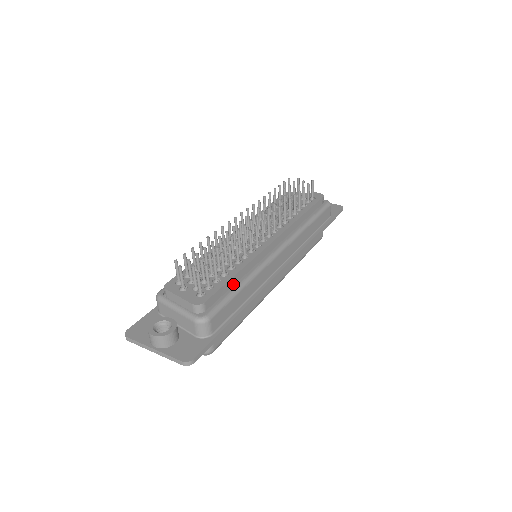
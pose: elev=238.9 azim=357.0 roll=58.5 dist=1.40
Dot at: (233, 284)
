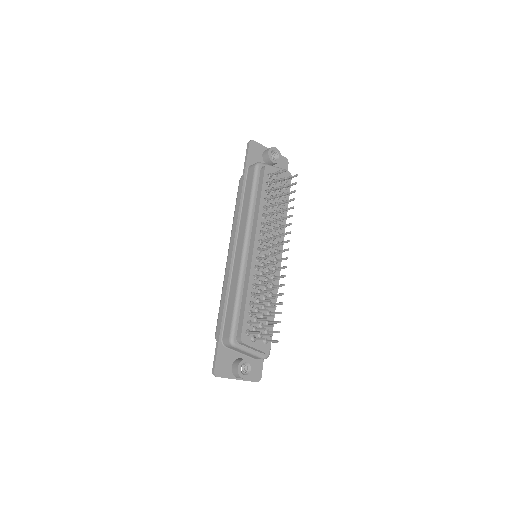
Dot at: occluded
